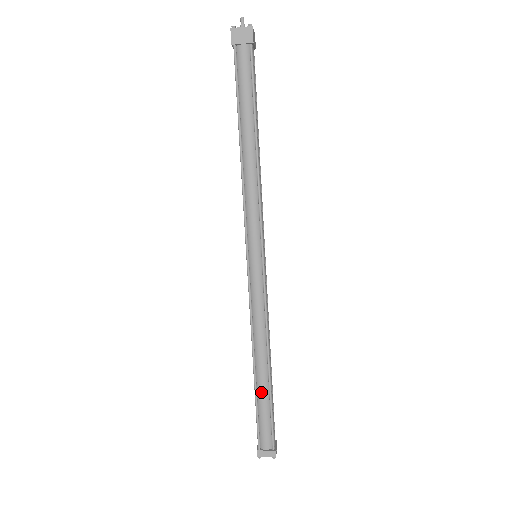
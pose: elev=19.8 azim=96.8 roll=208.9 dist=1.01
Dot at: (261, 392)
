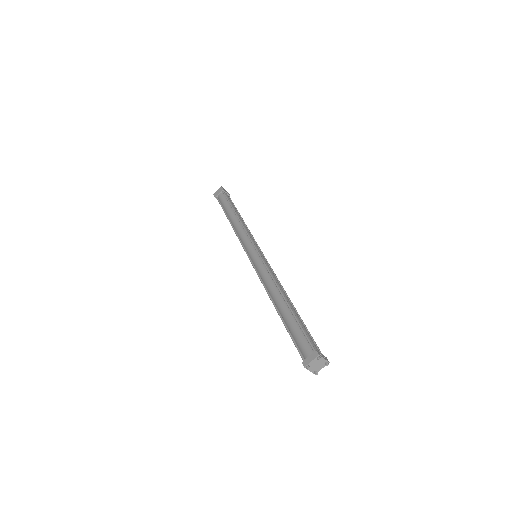
Dot at: (286, 318)
